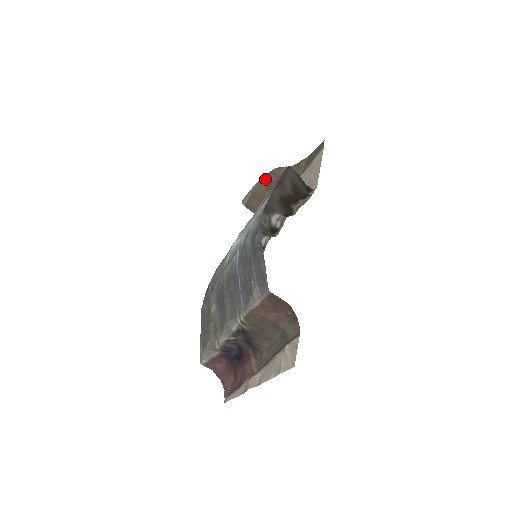
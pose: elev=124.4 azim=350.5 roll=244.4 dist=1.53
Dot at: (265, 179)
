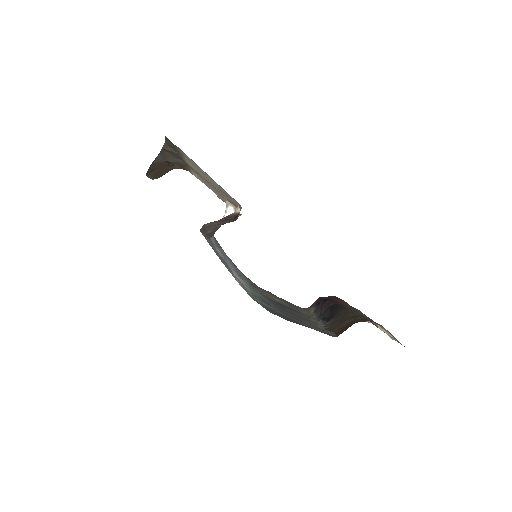
Dot at: occluded
